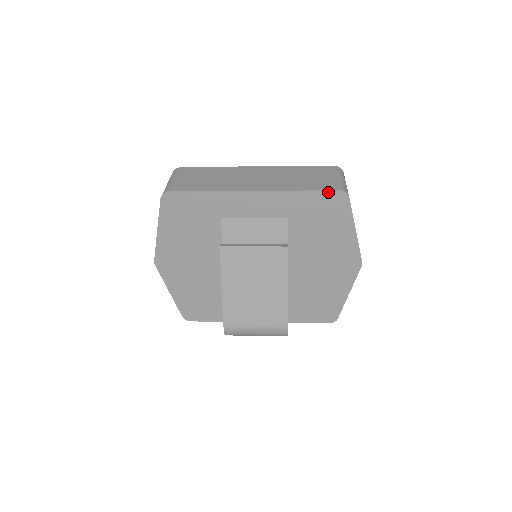
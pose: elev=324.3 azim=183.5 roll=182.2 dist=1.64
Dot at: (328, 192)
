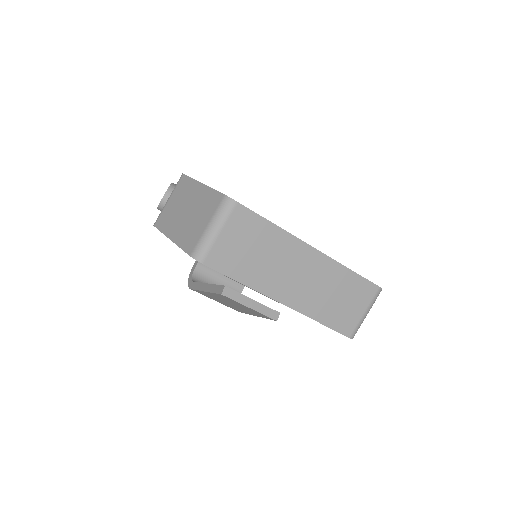
Dot at: (340, 333)
